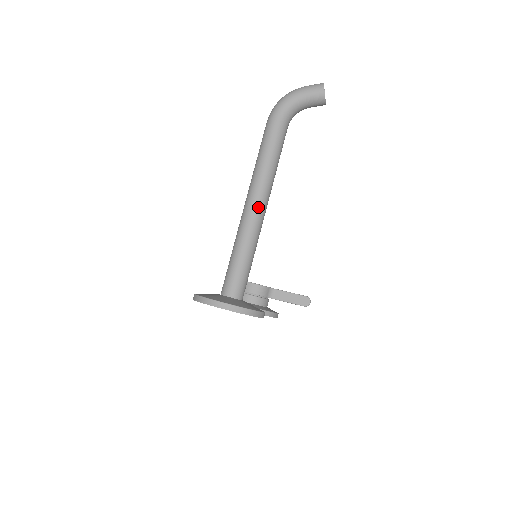
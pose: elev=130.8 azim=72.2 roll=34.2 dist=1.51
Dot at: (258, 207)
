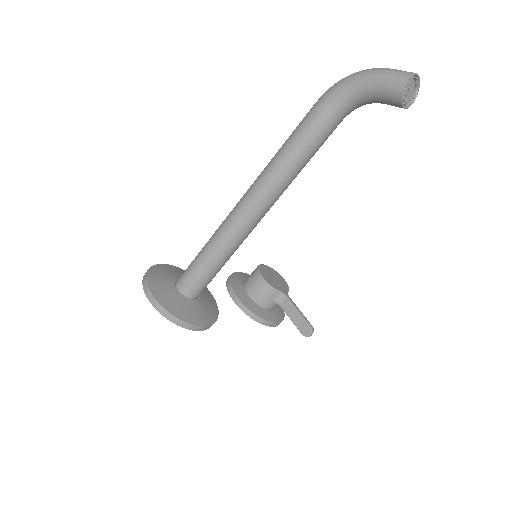
Dot at: (248, 209)
